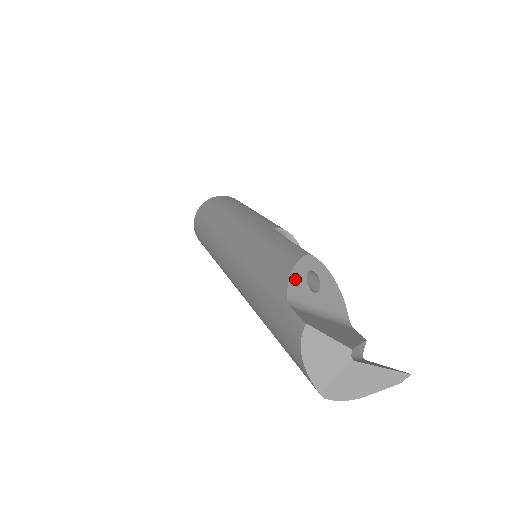
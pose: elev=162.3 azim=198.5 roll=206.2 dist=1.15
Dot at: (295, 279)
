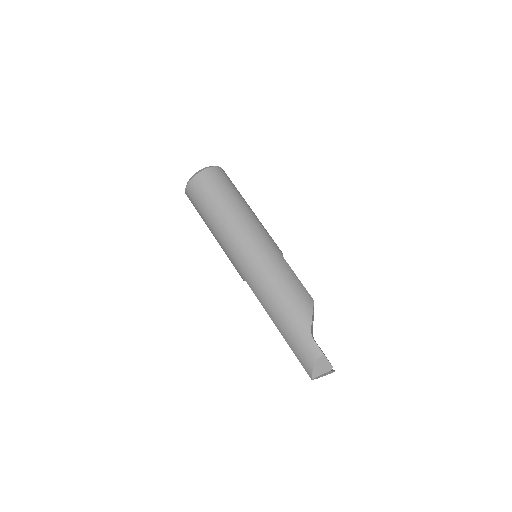
Dot at: occluded
